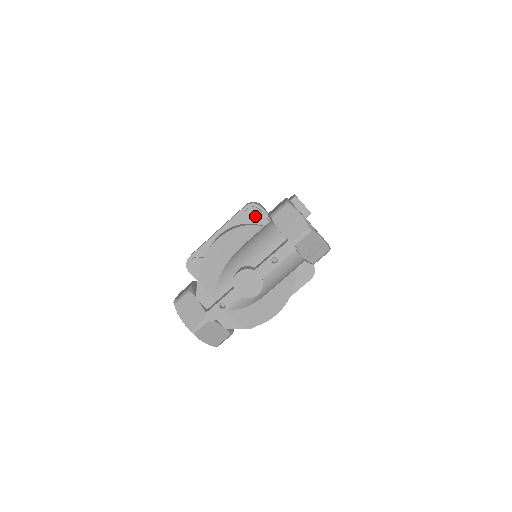
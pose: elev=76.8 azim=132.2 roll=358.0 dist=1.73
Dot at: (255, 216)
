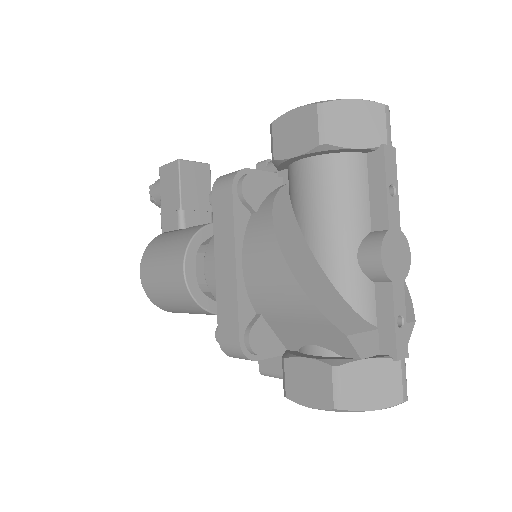
Dot at: (257, 187)
